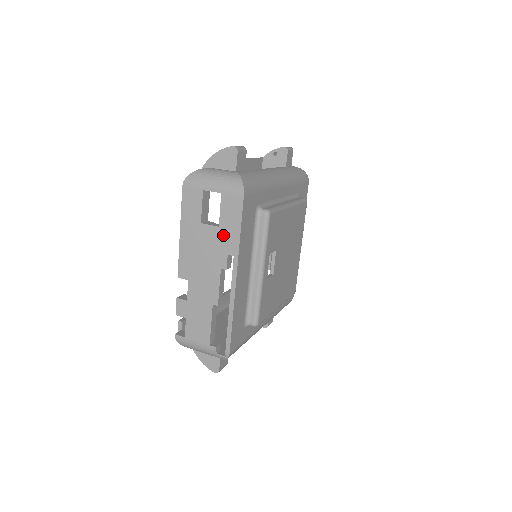
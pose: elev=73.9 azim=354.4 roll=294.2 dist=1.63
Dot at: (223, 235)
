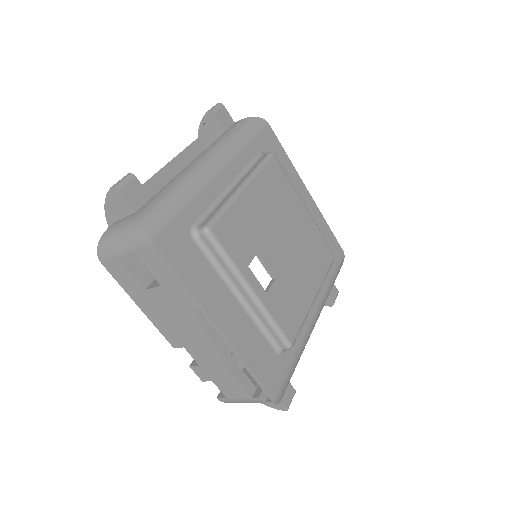
Dot at: (171, 292)
